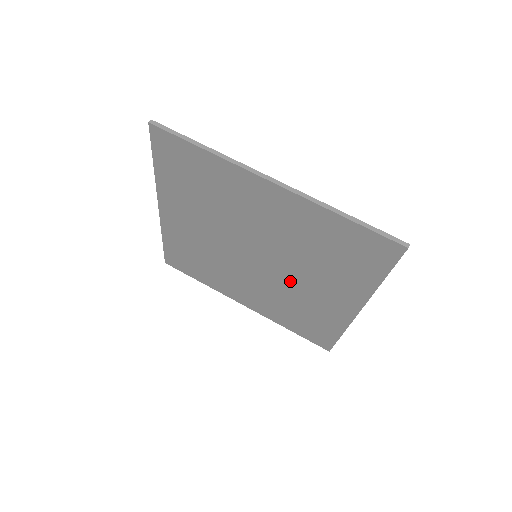
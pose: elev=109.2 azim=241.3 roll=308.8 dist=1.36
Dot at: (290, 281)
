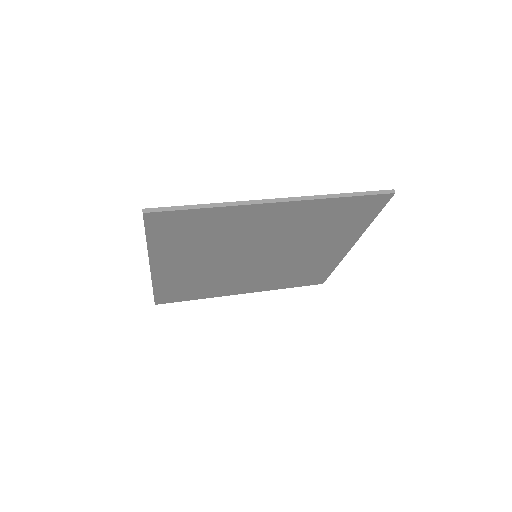
Dot at: (290, 257)
